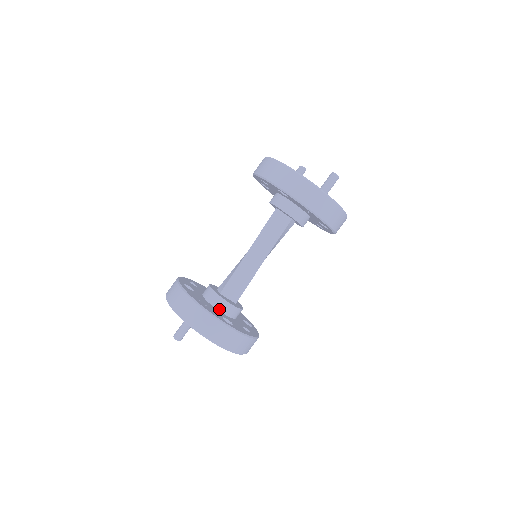
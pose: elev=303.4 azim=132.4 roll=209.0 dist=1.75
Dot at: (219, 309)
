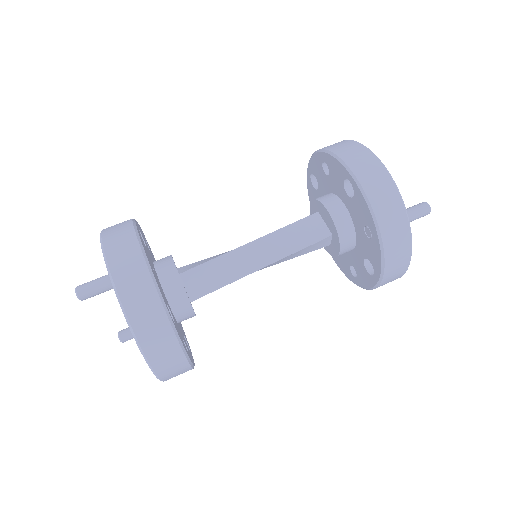
Dot at: (166, 292)
